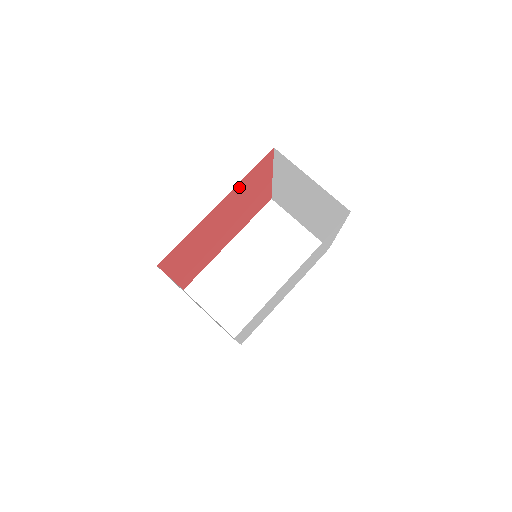
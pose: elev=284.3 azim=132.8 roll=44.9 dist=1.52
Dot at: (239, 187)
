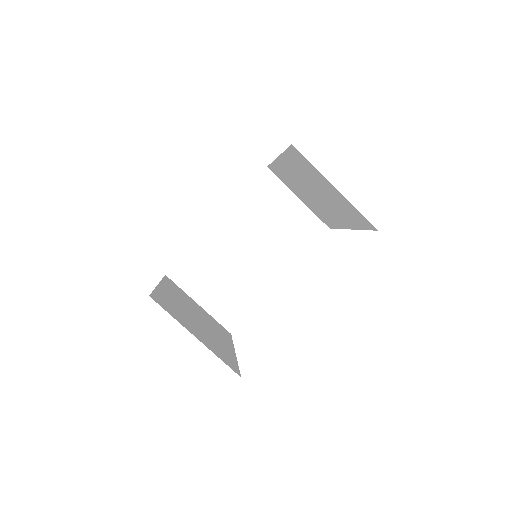
Dot at: occluded
